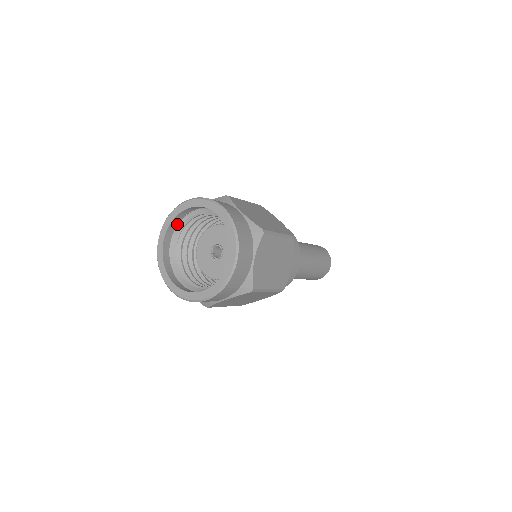
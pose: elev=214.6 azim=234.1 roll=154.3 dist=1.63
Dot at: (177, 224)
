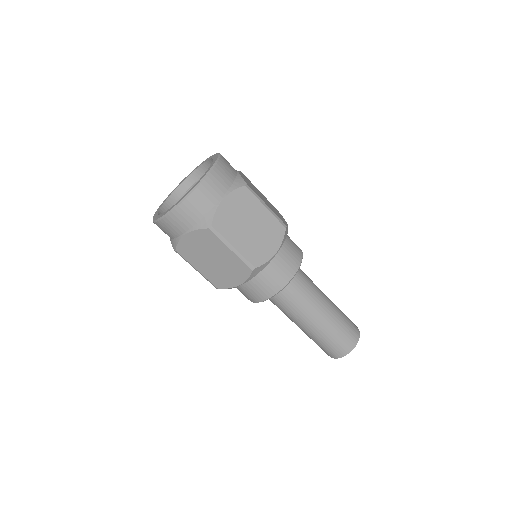
Dot at: (192, 184)
